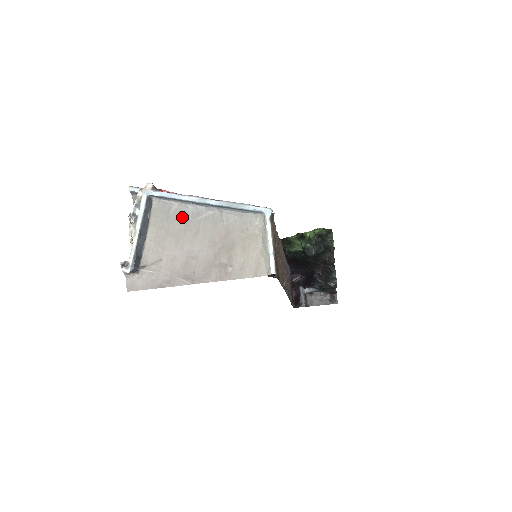
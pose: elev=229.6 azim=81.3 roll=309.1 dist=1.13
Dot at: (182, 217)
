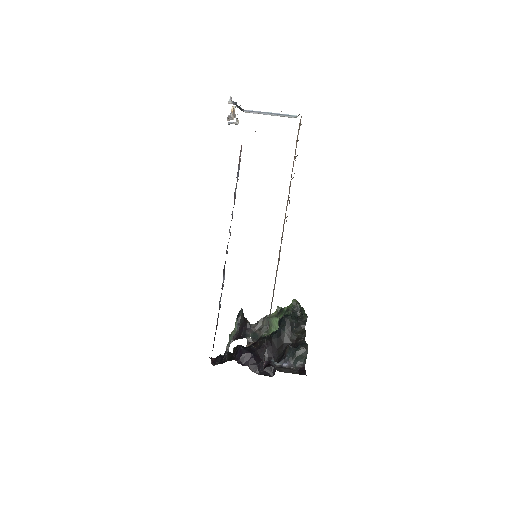
Dot at: occluded
